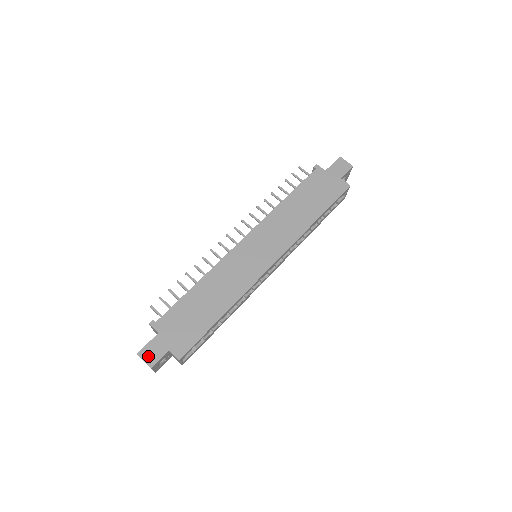
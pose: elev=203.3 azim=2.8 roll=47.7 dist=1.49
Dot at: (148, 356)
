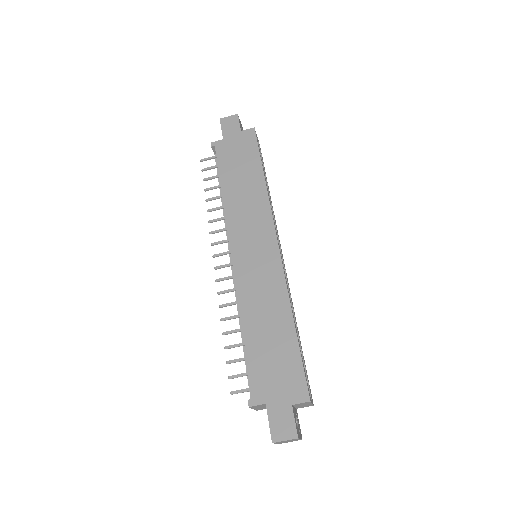
Dot at: (283, 432)
